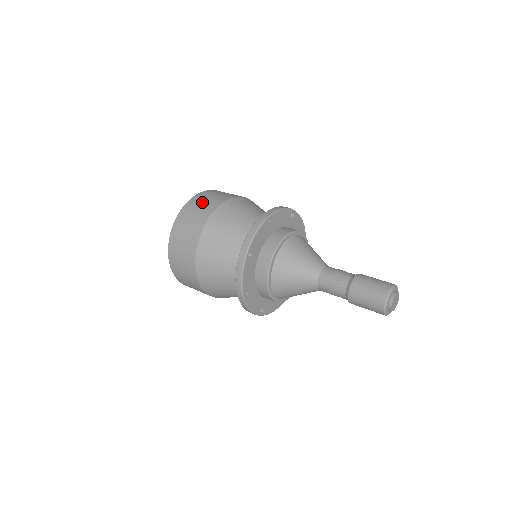
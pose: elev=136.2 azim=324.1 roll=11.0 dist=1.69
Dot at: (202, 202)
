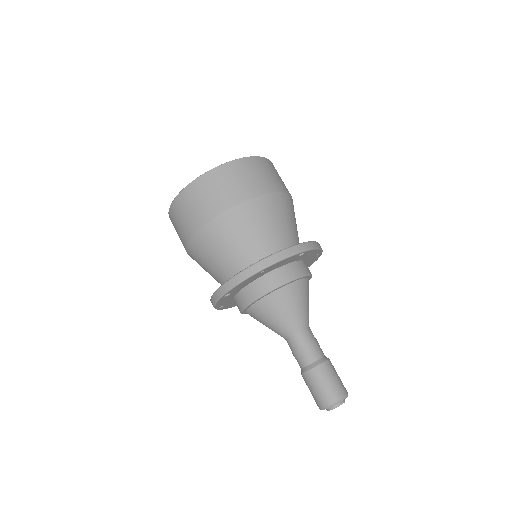
Dot at: (211, 191)
